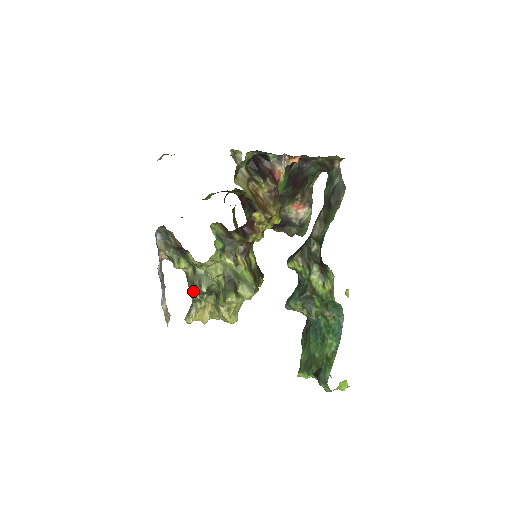
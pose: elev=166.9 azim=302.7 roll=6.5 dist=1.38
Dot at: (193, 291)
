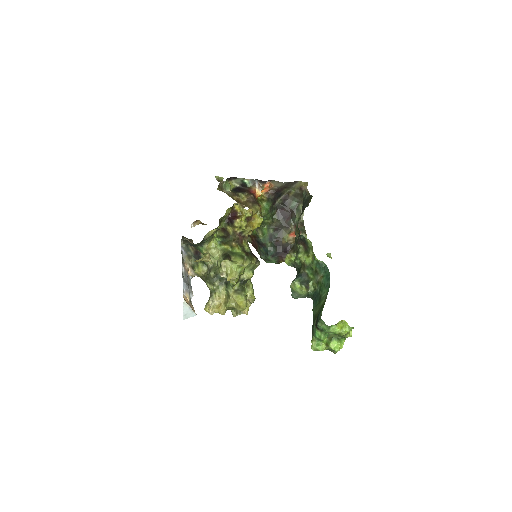
Dot at: (208, 284)
